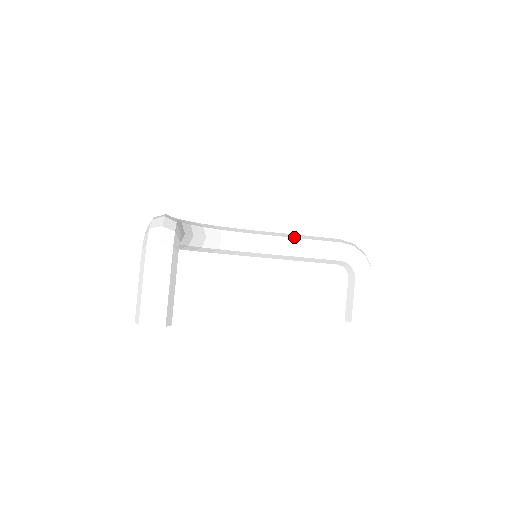
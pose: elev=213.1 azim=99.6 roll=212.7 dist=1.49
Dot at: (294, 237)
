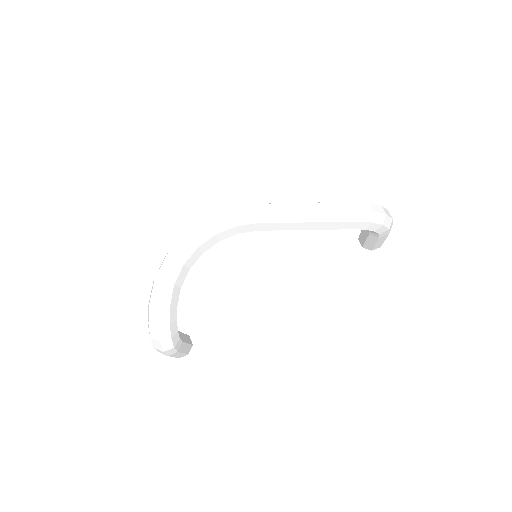
Dot at: (299, 222)
